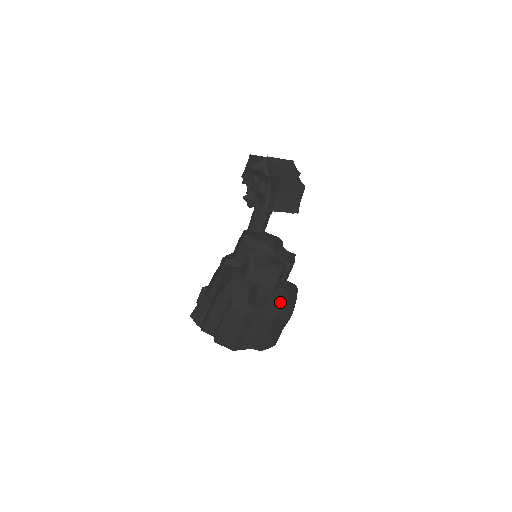
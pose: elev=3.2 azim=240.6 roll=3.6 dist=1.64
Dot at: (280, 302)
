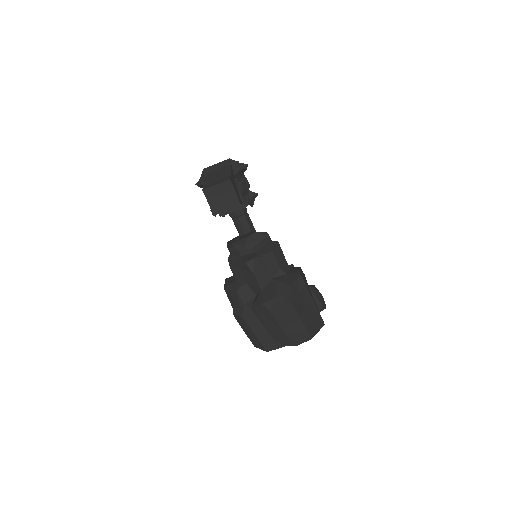
Dot at: (268, 294)
